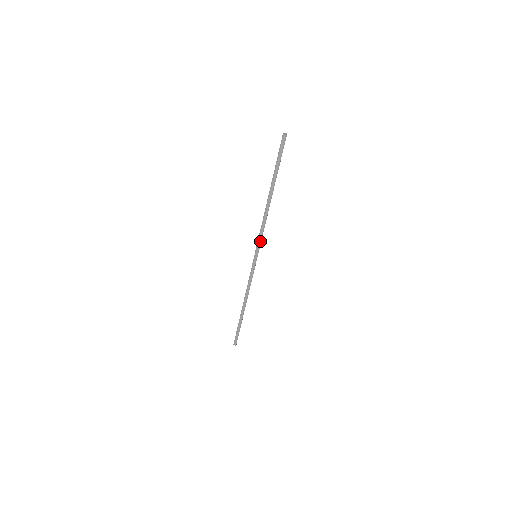
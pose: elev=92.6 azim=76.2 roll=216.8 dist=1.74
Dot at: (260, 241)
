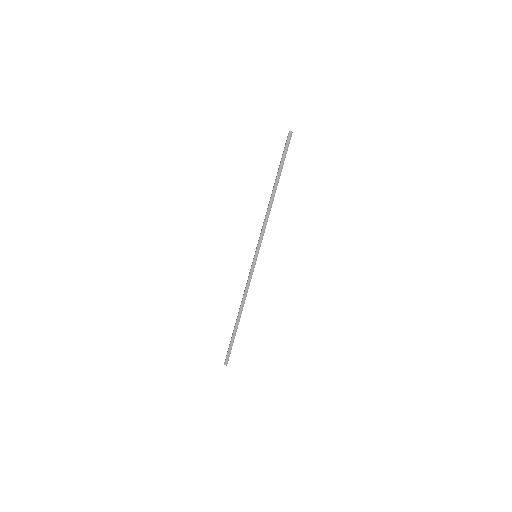
Dot at: (262, 239)
